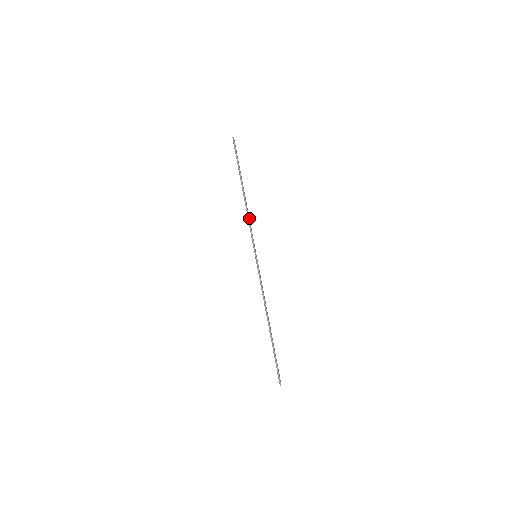
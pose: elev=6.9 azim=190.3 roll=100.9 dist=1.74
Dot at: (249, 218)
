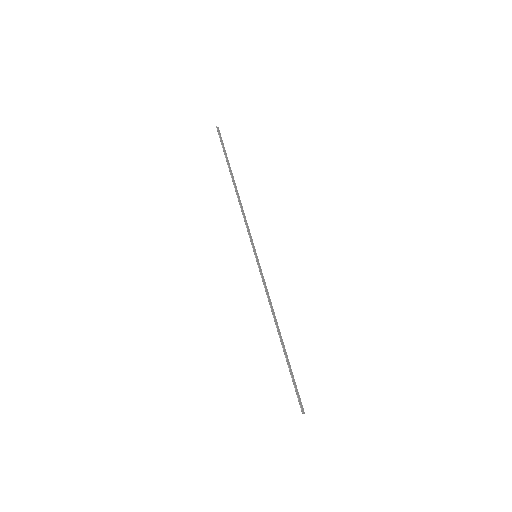
Dot at: (244, 213)
